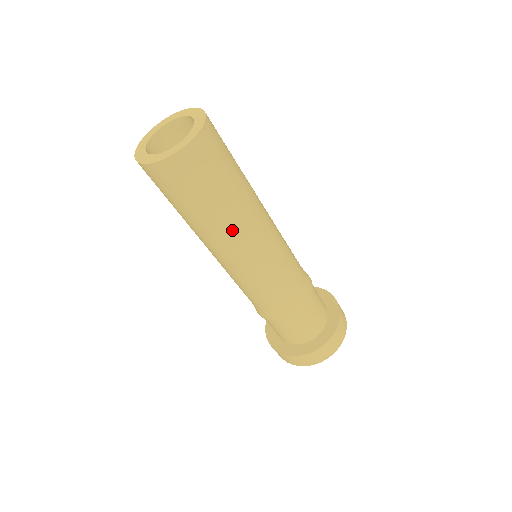
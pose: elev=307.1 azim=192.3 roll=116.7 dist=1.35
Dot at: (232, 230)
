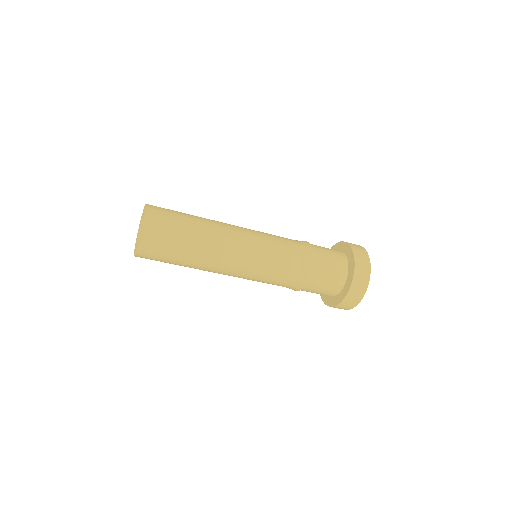
Dot at: (203, 270)
